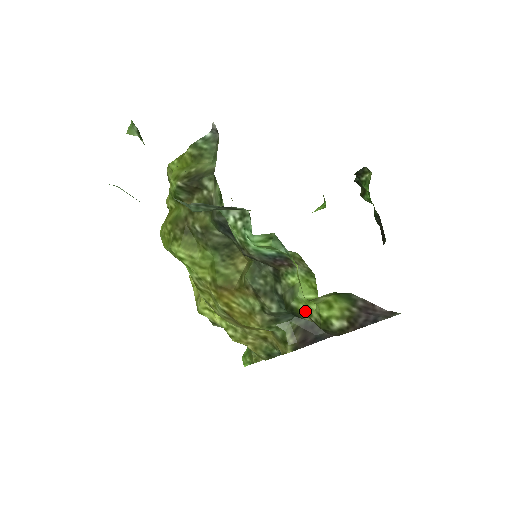
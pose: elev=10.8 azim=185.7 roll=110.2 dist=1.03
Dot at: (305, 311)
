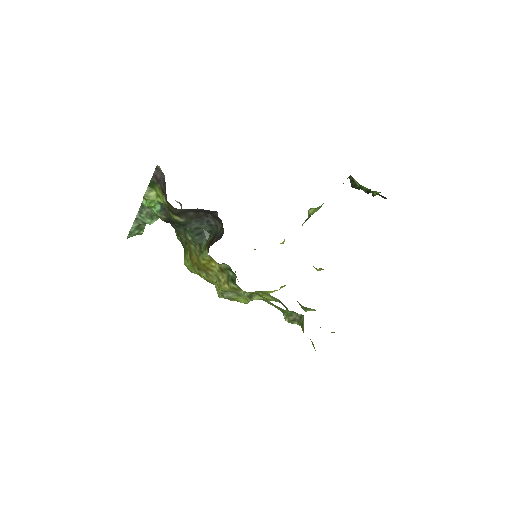
Dot at: (172, 214)
